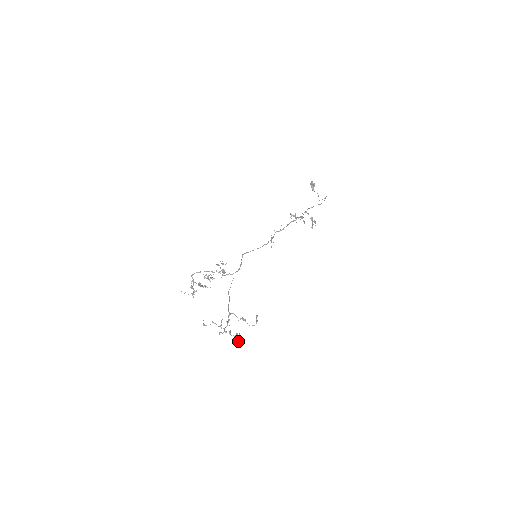
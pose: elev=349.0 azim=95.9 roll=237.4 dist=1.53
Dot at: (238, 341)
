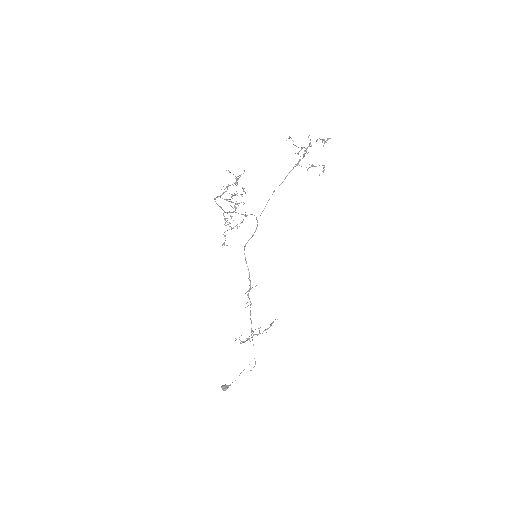
Dot at: (328, 139)
